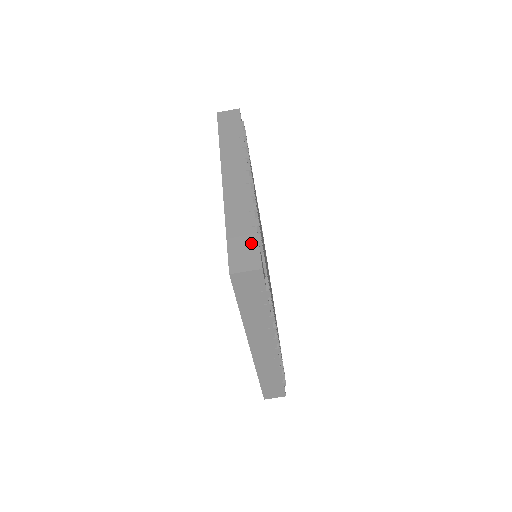
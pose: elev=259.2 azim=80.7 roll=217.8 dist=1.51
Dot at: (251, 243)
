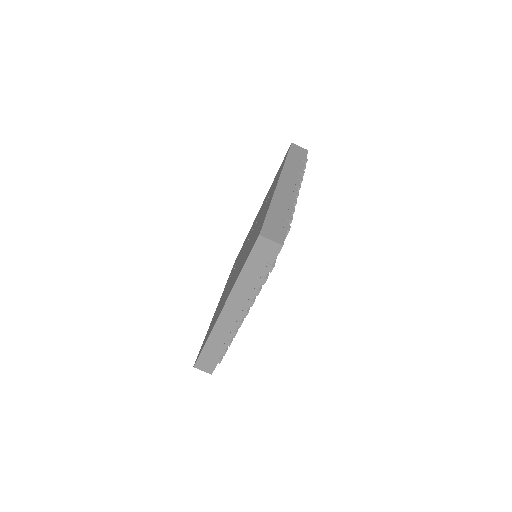
Dot at: (282, 227)
